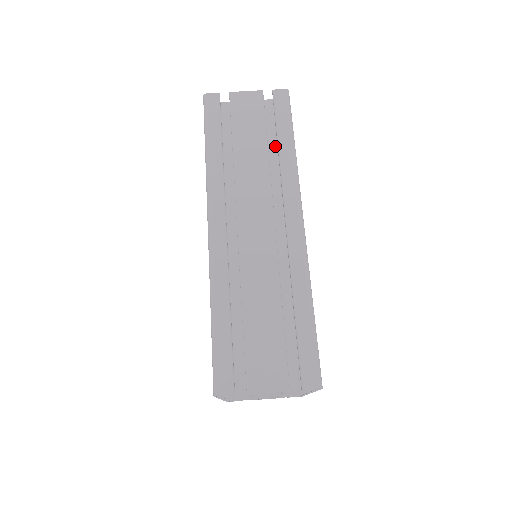
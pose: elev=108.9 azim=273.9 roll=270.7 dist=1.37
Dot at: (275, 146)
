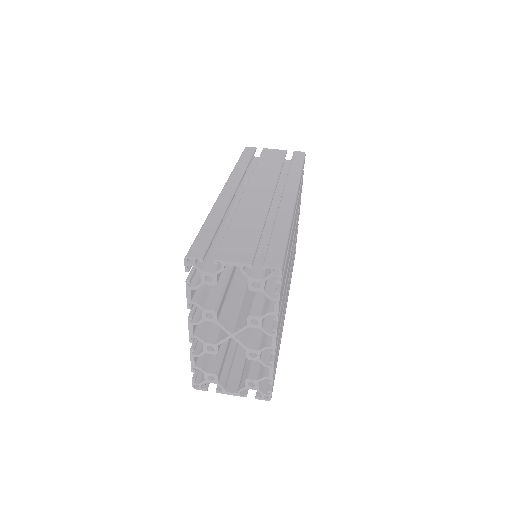
Dot at: occluded
